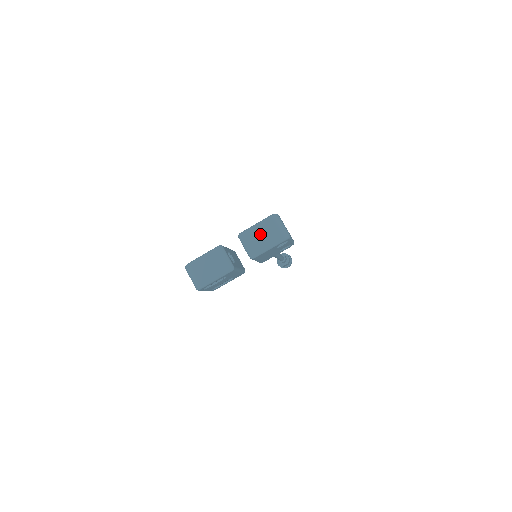
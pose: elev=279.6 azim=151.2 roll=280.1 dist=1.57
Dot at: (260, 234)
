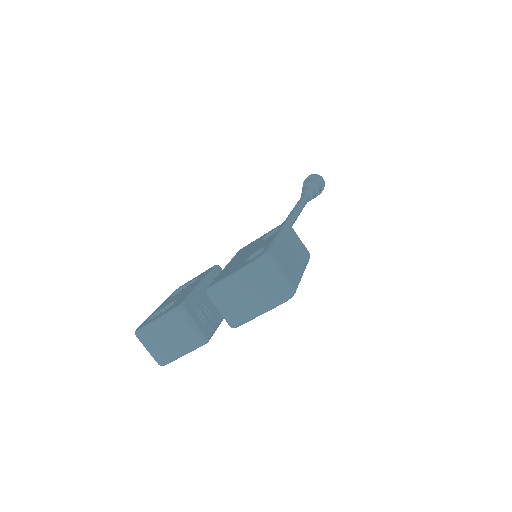
Dot at: (241, 293)
